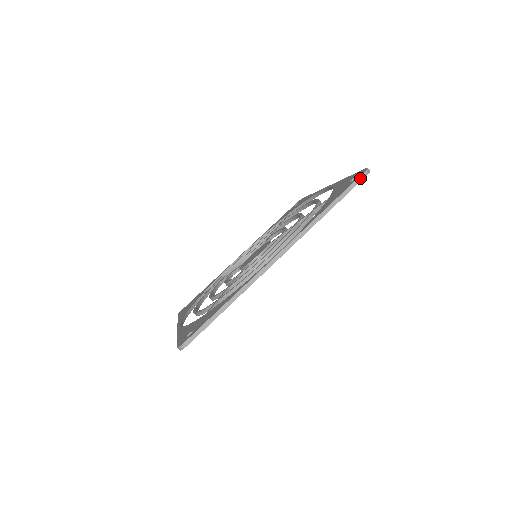
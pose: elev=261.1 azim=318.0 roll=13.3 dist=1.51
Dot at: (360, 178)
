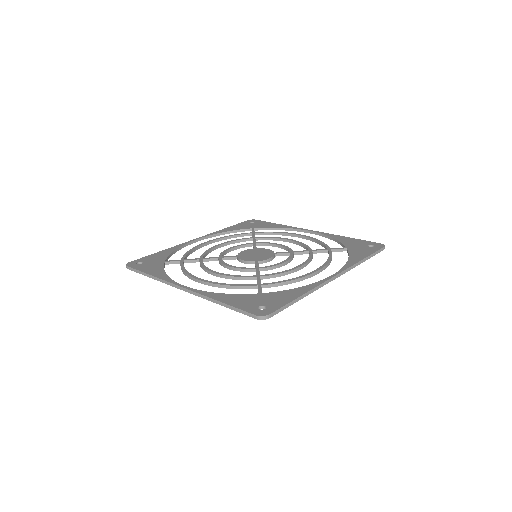
Dot at: (382, 249)
